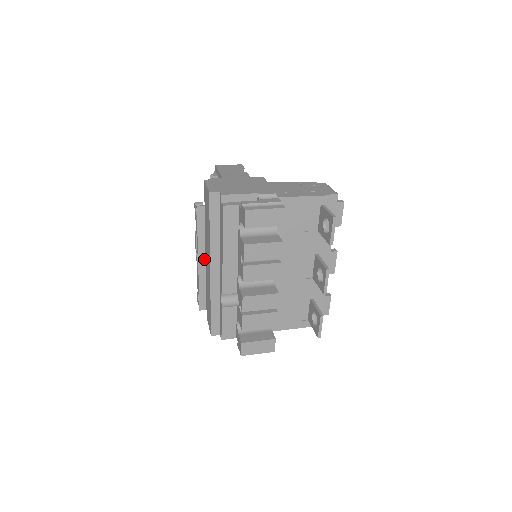
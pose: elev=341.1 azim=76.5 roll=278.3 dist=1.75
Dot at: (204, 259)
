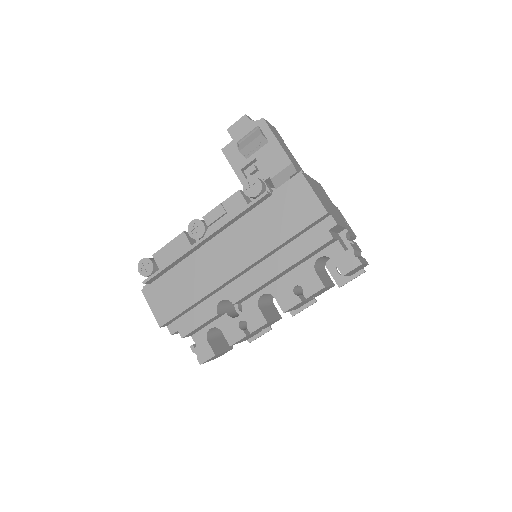
Dot at: (208, 240)
